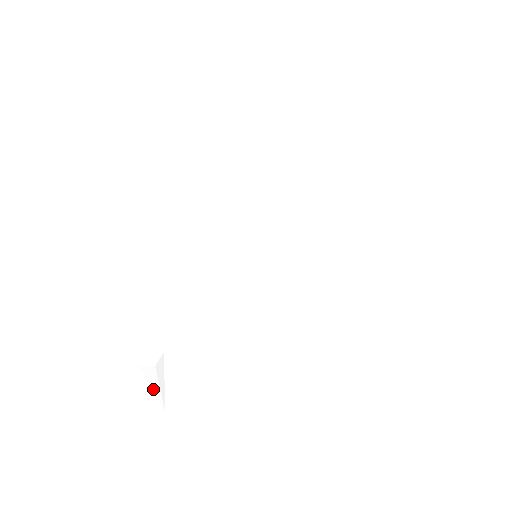
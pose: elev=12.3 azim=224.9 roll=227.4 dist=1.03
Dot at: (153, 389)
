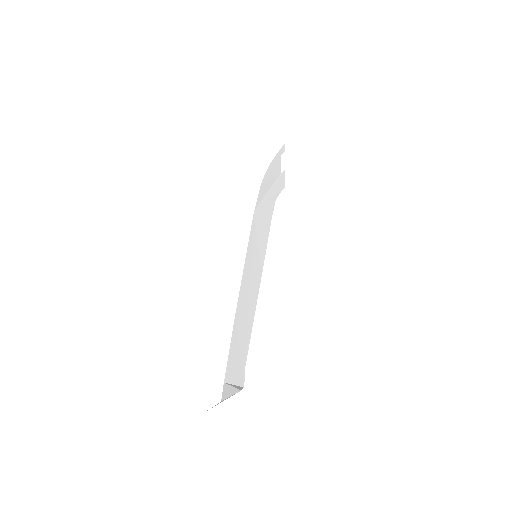
Dot at: occluded
